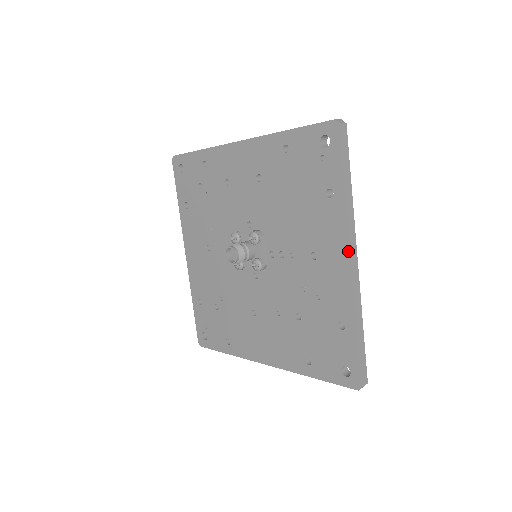
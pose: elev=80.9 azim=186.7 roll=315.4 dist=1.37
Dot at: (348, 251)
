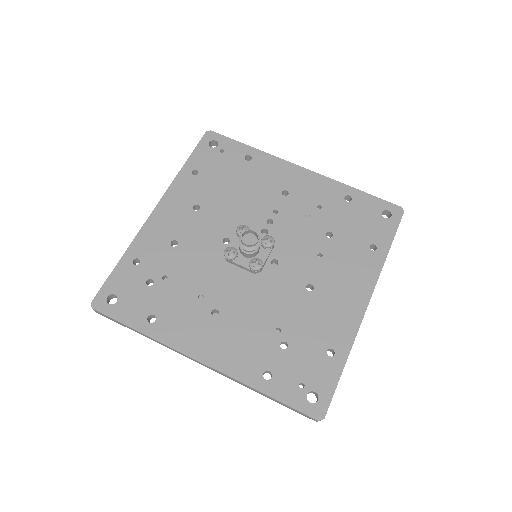
Dot at: (294, 165)
